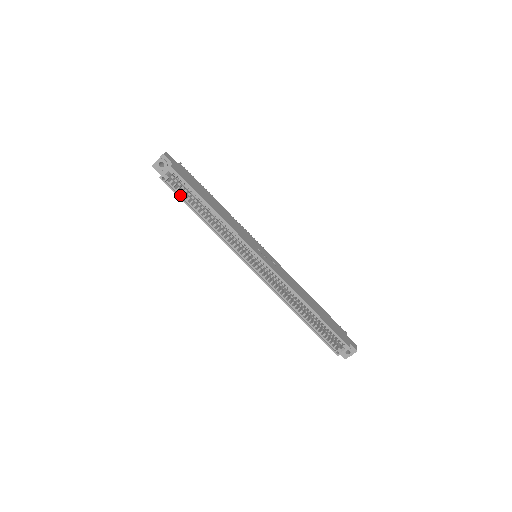
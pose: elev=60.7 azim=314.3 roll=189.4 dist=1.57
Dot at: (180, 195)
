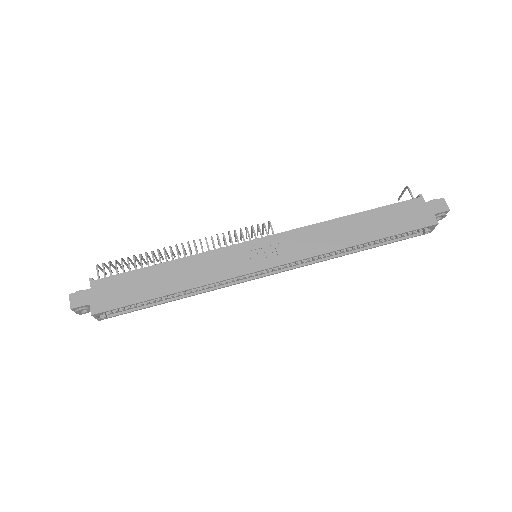
Dot at: (132, 309)
